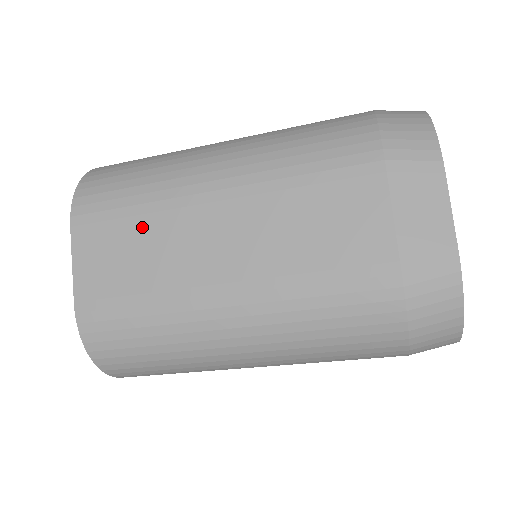
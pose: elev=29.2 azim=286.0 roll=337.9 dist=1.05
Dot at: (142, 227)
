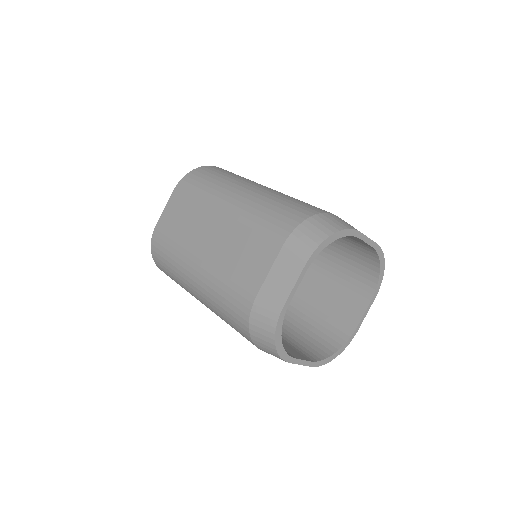
Dot at: occluded
